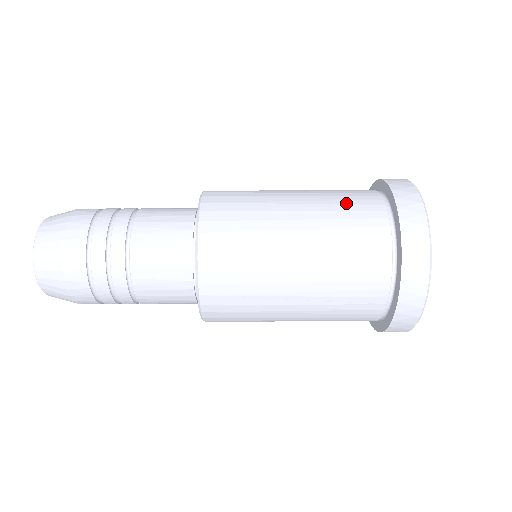
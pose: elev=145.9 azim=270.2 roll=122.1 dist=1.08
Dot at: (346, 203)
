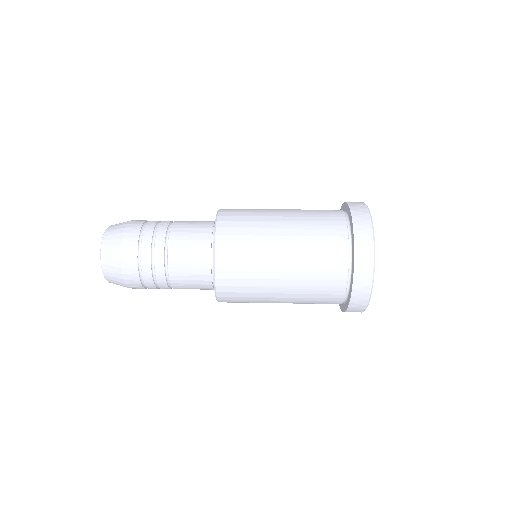
Dot at: occluded
